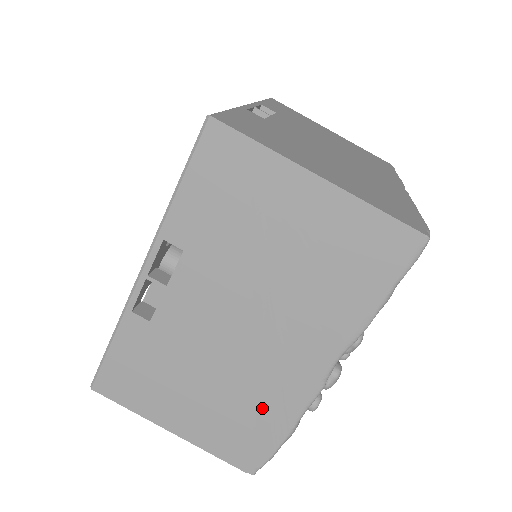
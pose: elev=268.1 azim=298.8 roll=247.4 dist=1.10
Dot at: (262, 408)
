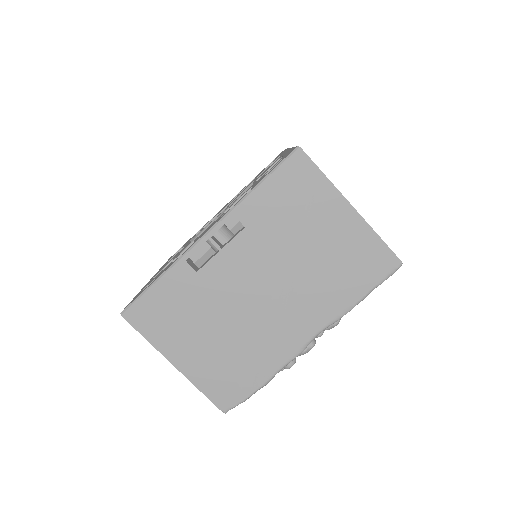
Dot at: (254, 358)
